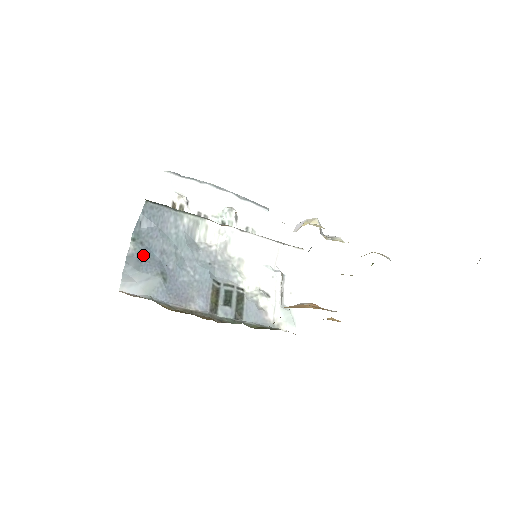
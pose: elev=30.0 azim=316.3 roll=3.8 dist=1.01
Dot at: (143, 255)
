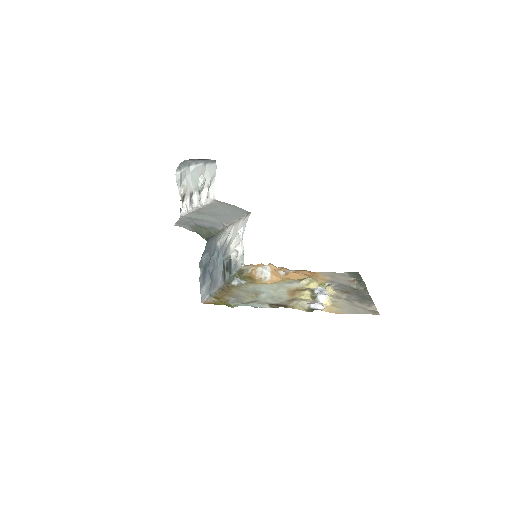
Dot at: (204, 273)
